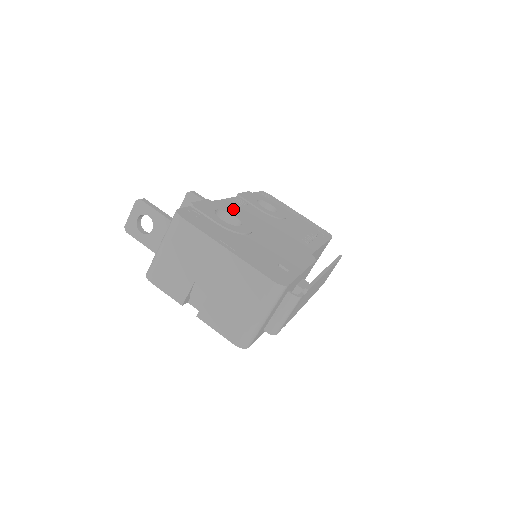
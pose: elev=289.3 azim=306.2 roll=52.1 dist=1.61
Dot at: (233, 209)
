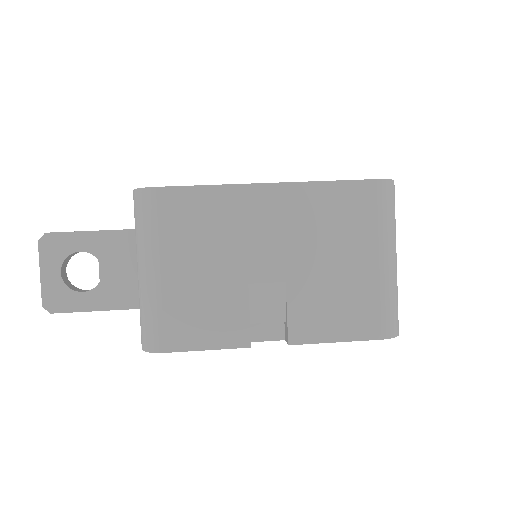
Dot at: occluded
